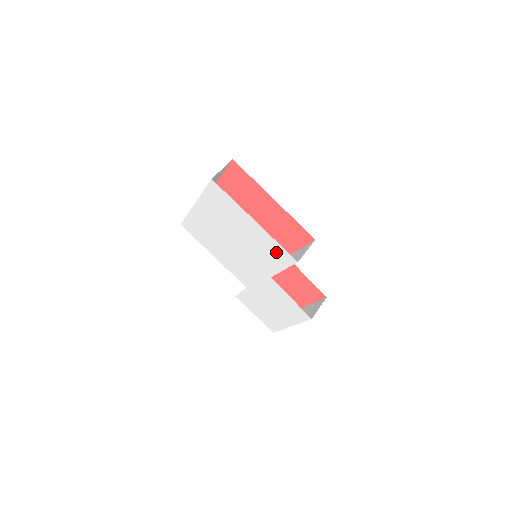
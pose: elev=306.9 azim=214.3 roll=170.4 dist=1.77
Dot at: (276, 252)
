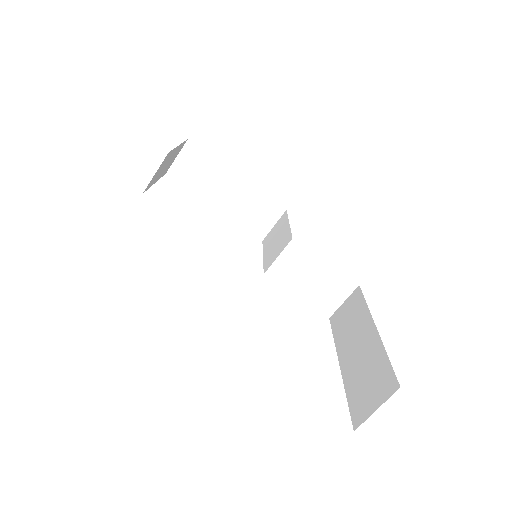
Dot at: occluded
